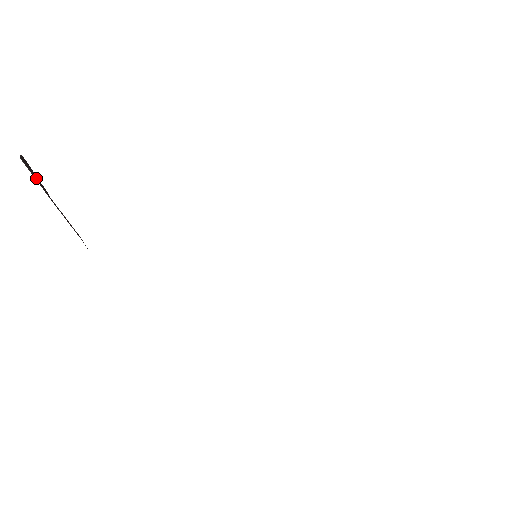
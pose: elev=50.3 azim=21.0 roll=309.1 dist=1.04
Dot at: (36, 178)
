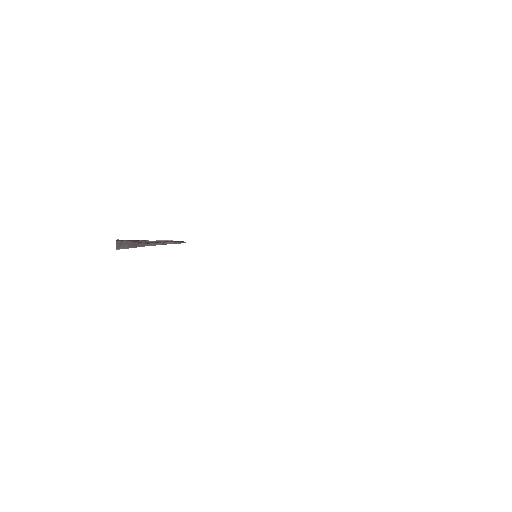
Dot at: (132, 245)
